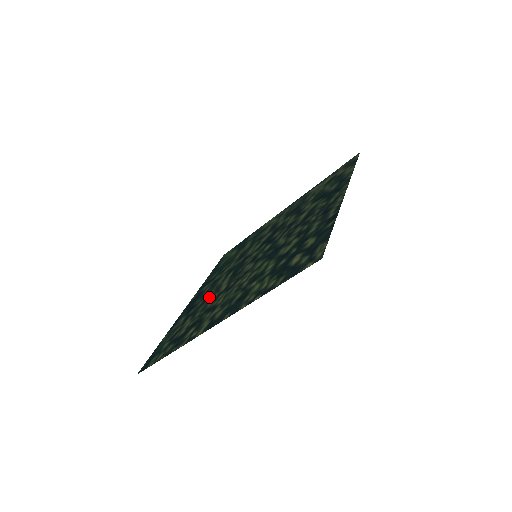
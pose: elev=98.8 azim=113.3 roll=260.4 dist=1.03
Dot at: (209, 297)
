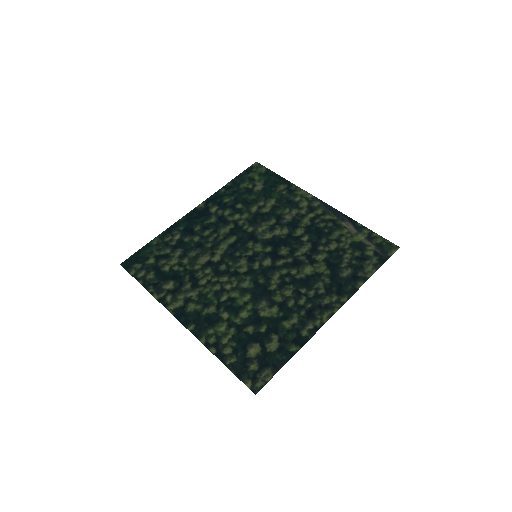
Dot at: (204, 247)
